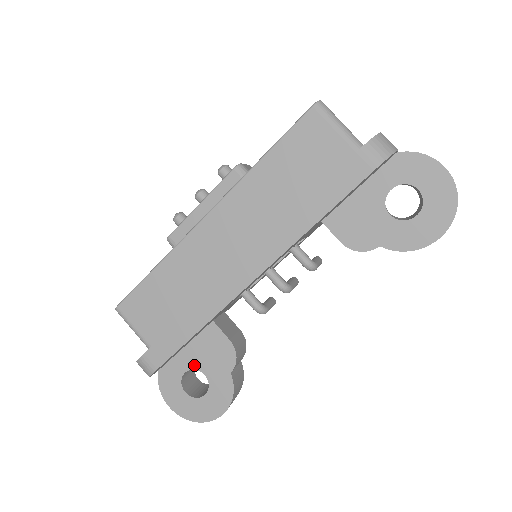
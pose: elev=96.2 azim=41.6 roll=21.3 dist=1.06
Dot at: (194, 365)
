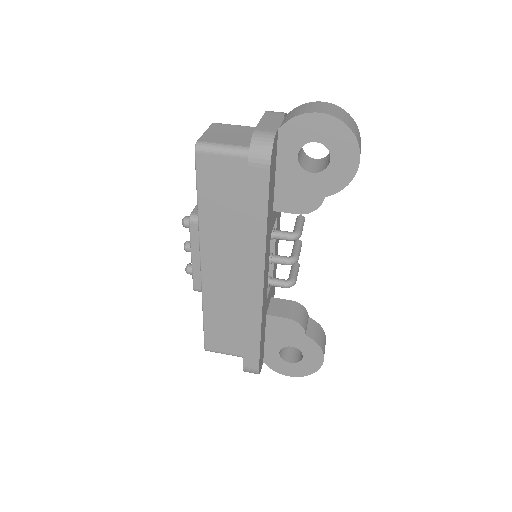
Dot at: (280, 346)
